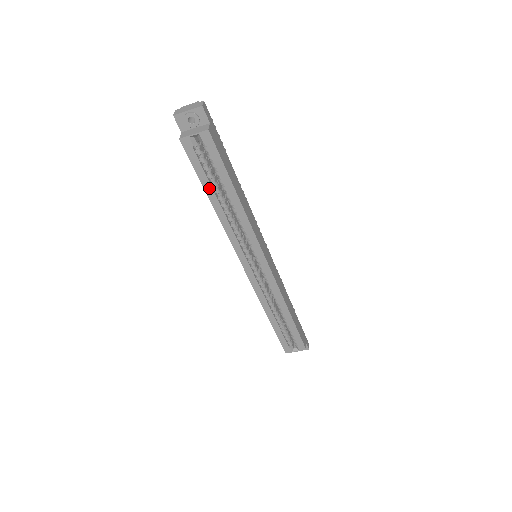
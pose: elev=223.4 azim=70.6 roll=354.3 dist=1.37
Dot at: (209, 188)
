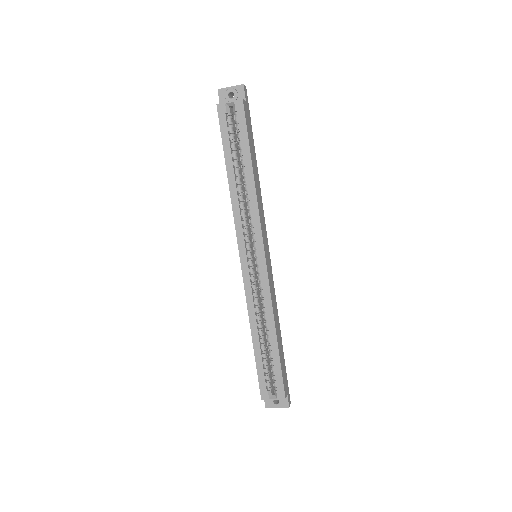
Dot at: (229, 158)
